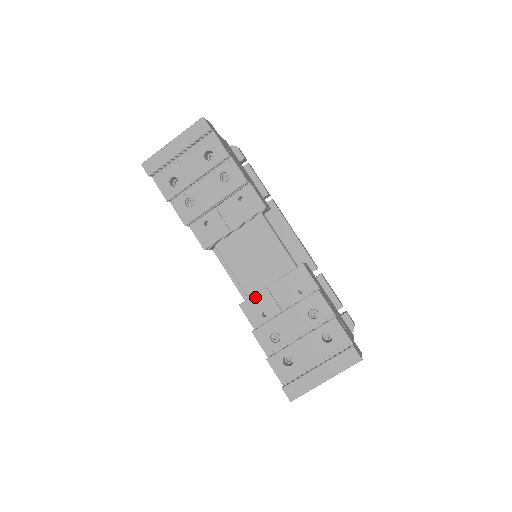
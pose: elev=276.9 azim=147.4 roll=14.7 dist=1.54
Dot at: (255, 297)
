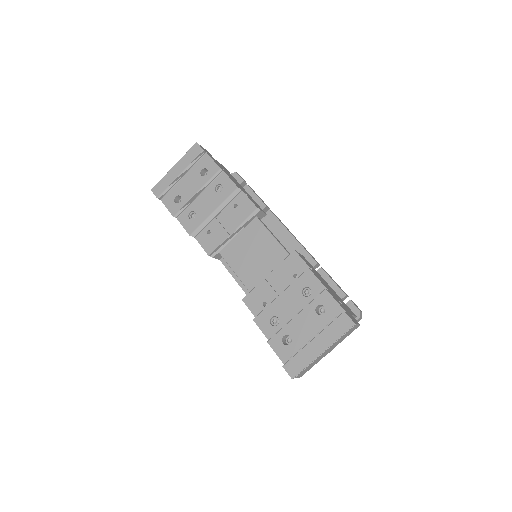
Dot at: (255, 289)
